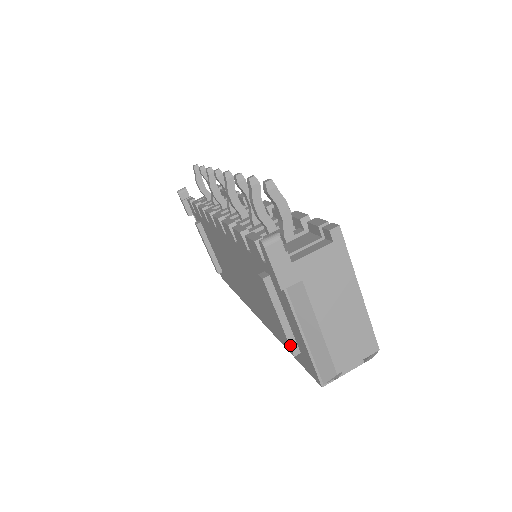
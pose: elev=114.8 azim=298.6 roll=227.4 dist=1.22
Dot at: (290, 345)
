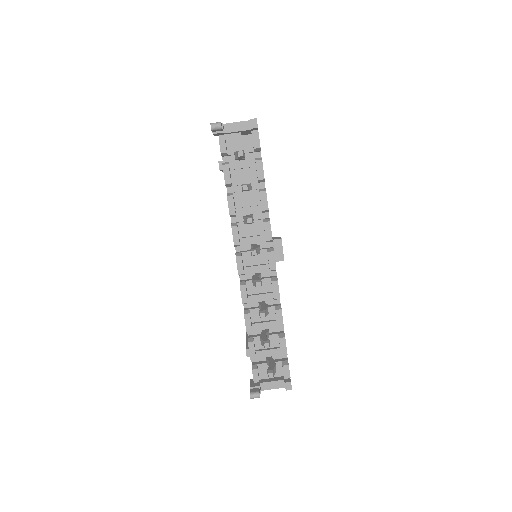
Dot at: occluded
